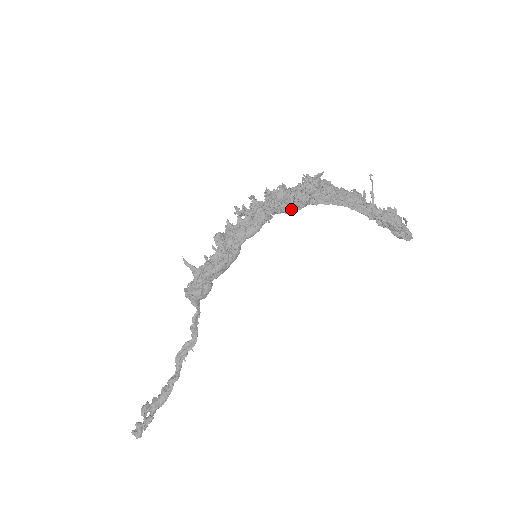
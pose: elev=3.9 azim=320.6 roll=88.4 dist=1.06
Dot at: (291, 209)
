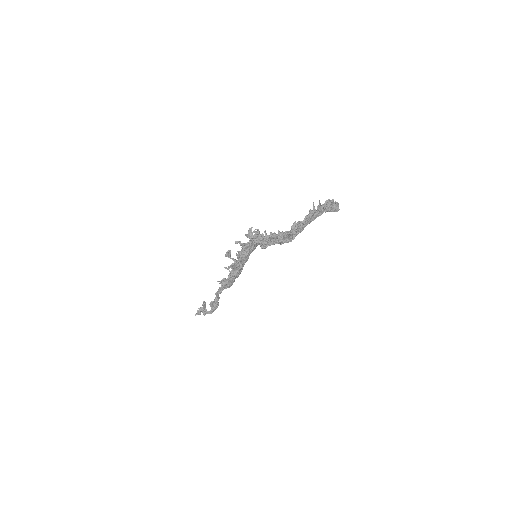
Dot at: (280, 244)
